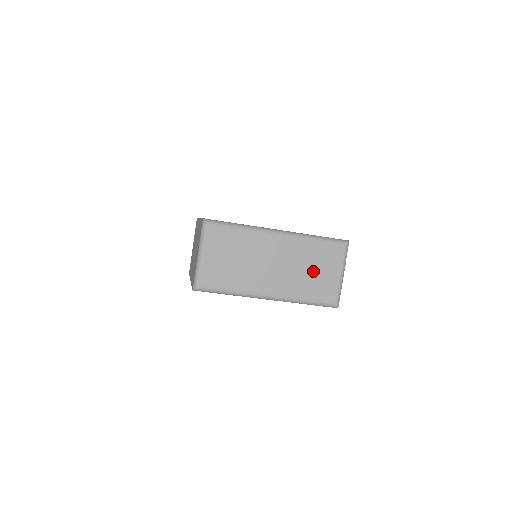
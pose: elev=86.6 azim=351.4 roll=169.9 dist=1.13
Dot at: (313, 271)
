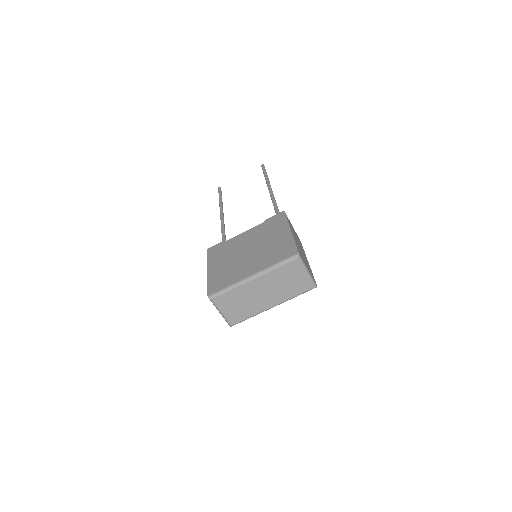
Dot at: (288, 282)
